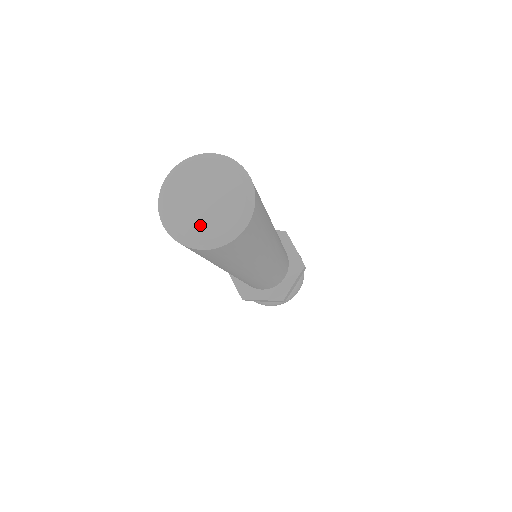
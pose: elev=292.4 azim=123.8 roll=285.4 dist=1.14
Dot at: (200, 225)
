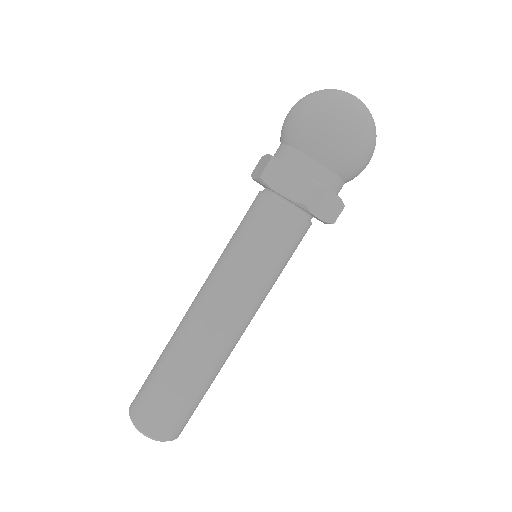
Dot at: occluded
